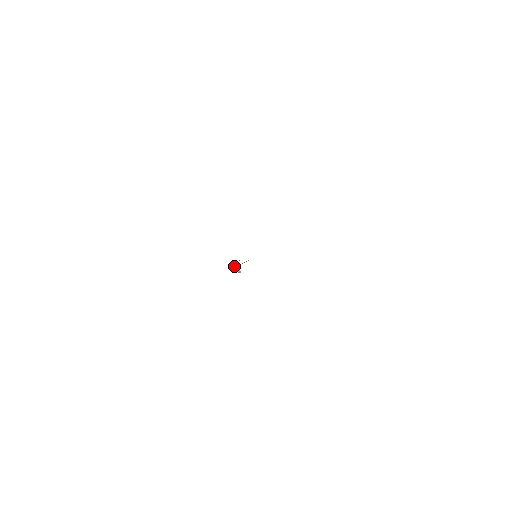
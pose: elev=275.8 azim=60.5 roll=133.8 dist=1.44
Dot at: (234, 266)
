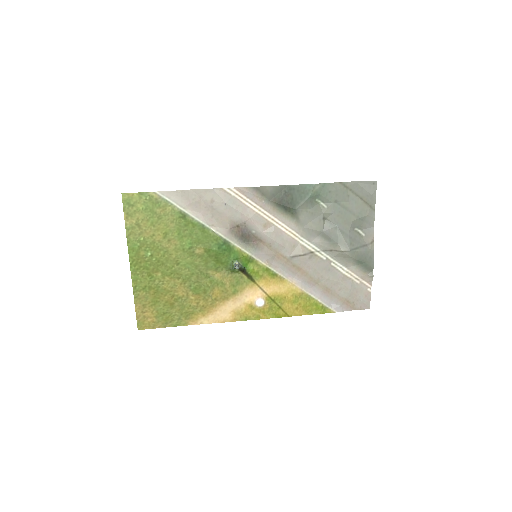
Dot at: (235, 265)
